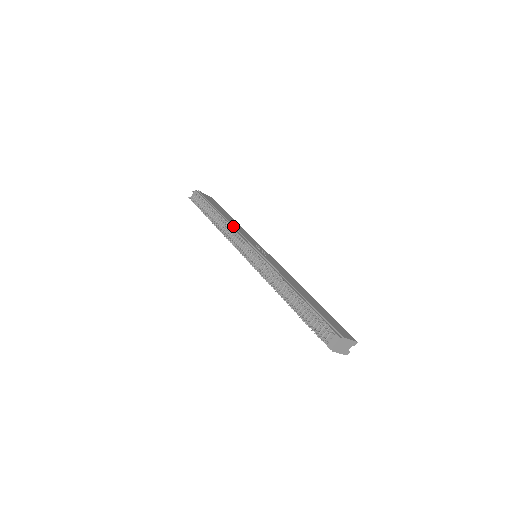
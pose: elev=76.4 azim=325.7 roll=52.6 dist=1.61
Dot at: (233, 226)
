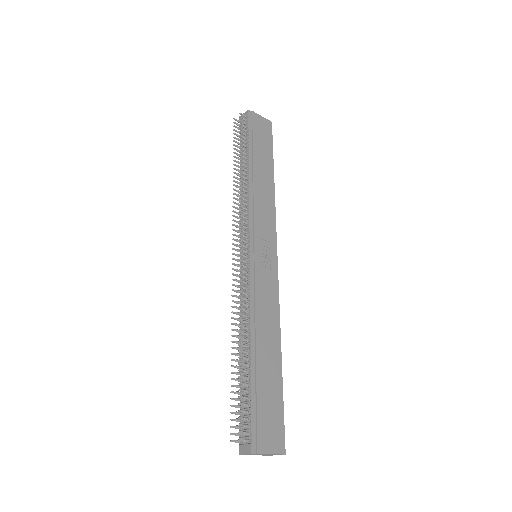
Dot at: (253, 197)
